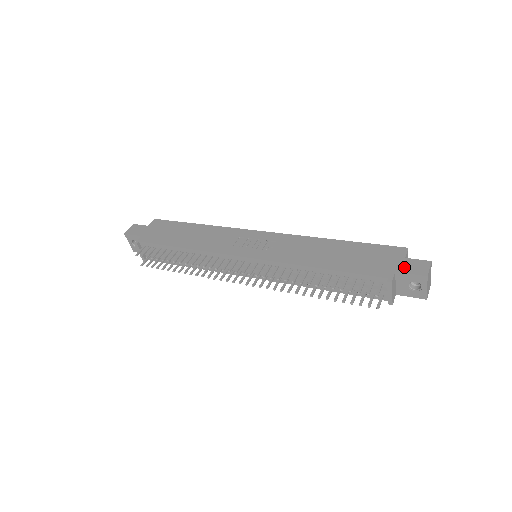
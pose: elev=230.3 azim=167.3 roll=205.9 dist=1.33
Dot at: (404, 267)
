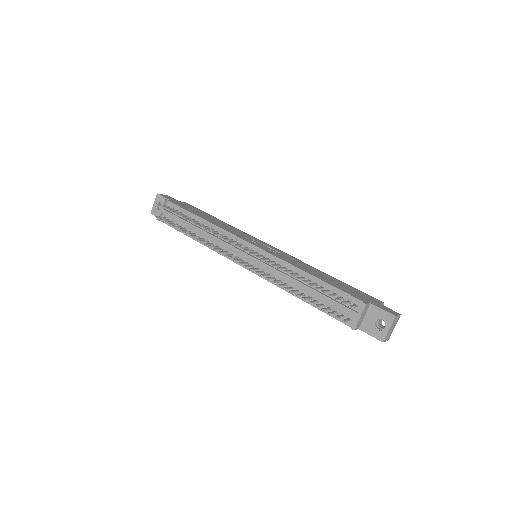
Dot at: (378, 305)
